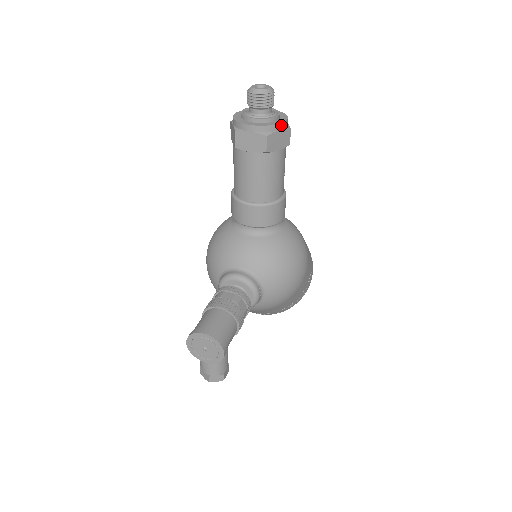
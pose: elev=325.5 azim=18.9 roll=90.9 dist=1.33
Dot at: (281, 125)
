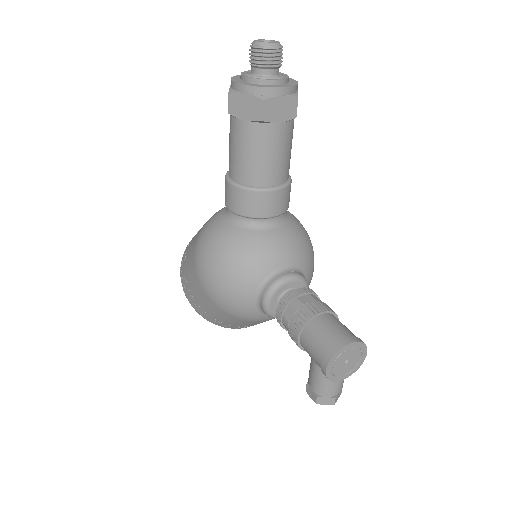
Dot at: occluded
